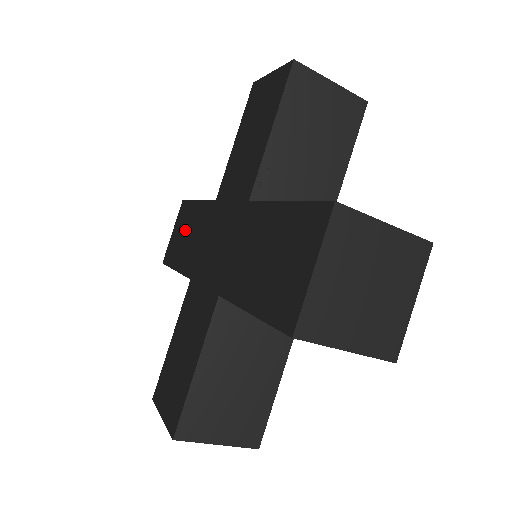
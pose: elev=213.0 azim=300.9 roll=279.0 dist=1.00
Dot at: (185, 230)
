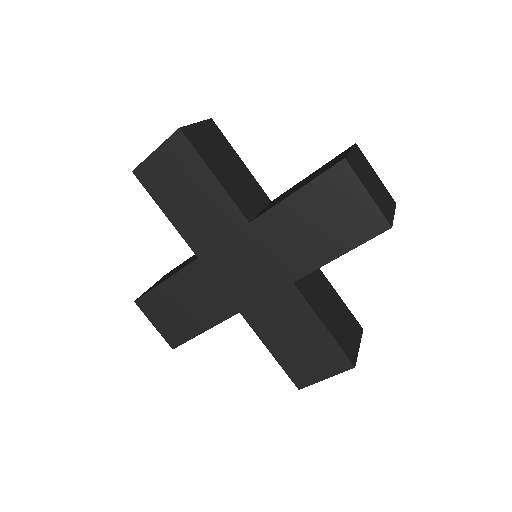
Dot at: (188, 188)
